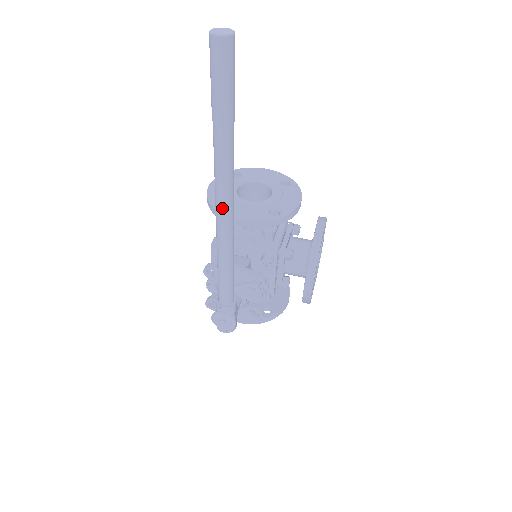
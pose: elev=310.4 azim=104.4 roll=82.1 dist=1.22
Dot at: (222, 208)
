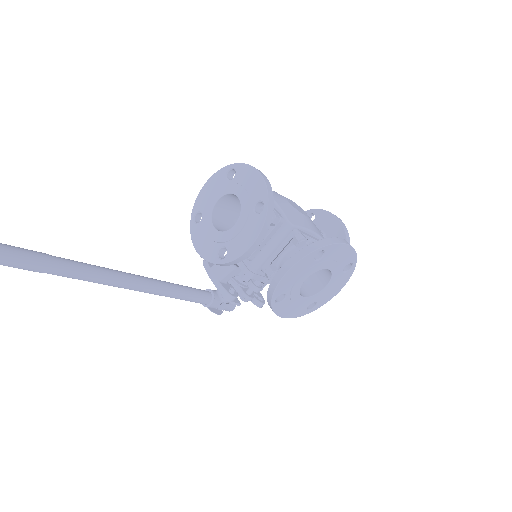
Dot at: occluded
